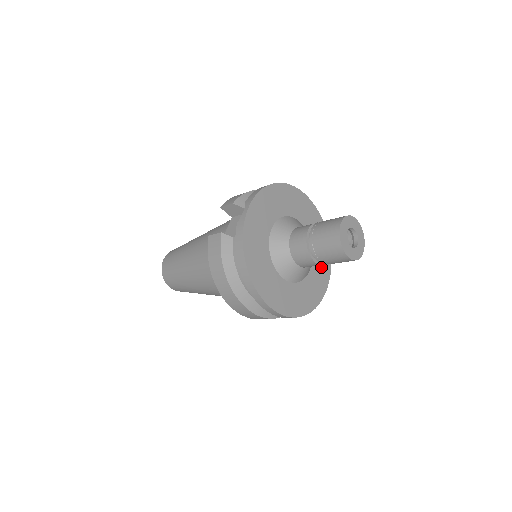
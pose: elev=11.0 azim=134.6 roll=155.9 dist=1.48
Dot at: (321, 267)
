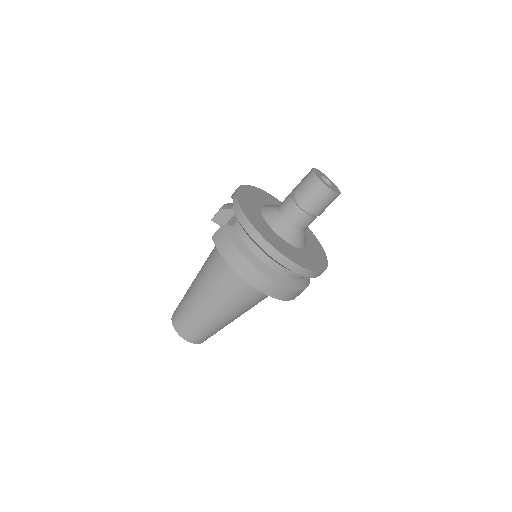
Dot at: (313, 243)
